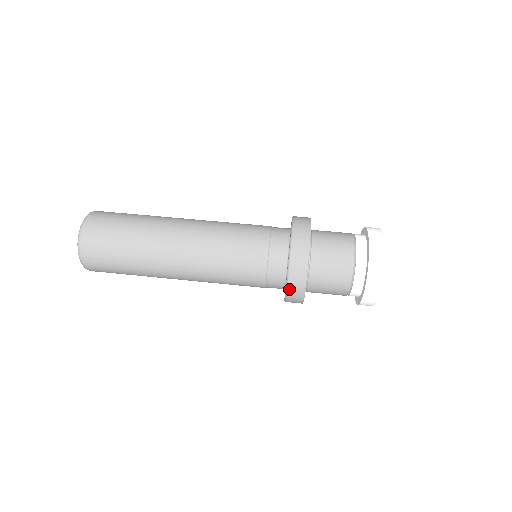
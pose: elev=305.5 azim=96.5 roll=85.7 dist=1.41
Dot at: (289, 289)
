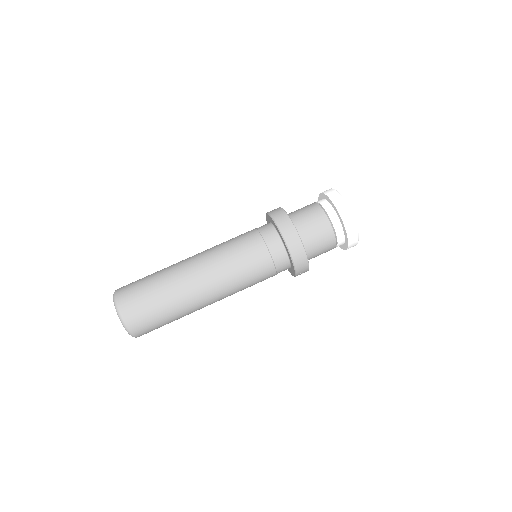
Dot at: (298, 274)
